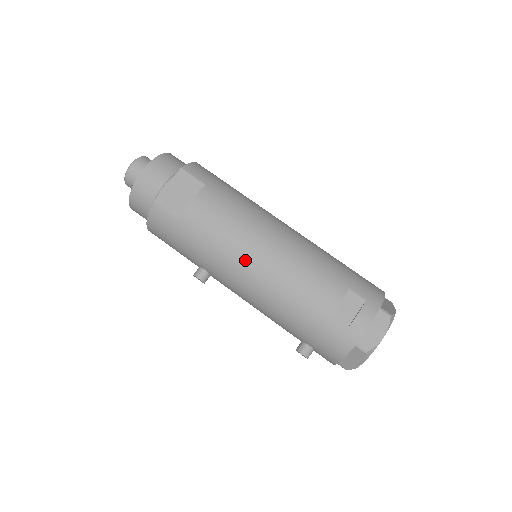
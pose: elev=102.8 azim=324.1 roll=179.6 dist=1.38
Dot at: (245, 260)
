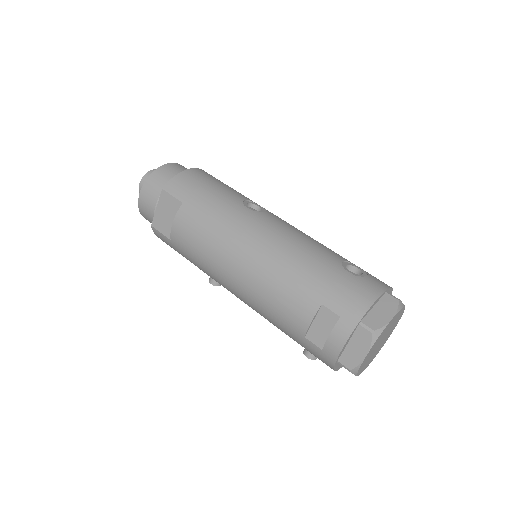
Dot at: (225, 277)
